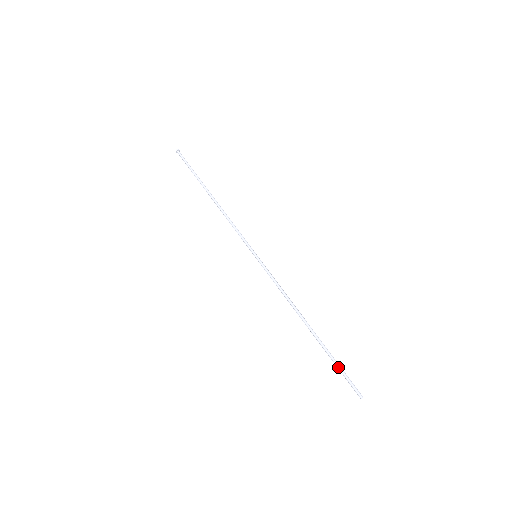
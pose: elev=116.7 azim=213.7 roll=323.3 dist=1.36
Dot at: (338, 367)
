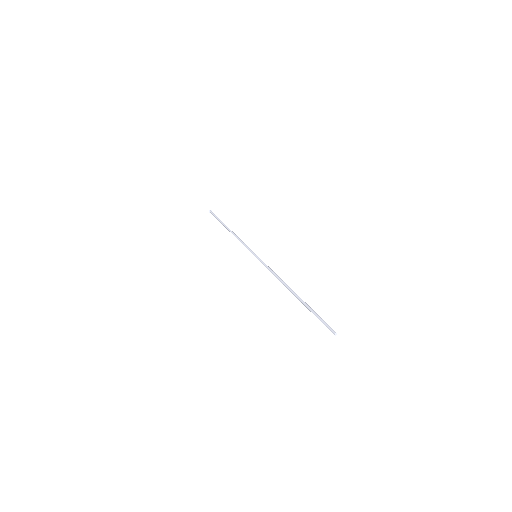
Dot at: (315, 315)
